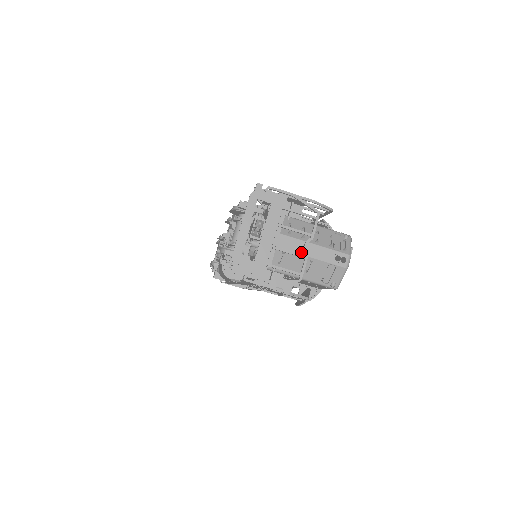
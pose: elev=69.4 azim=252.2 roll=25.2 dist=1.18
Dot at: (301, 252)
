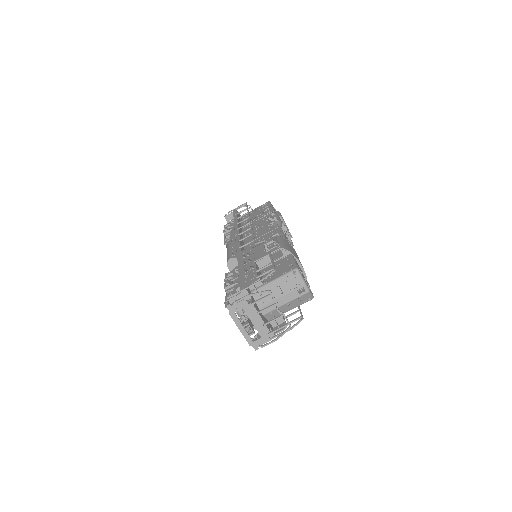
Dot at: (279, 306)
